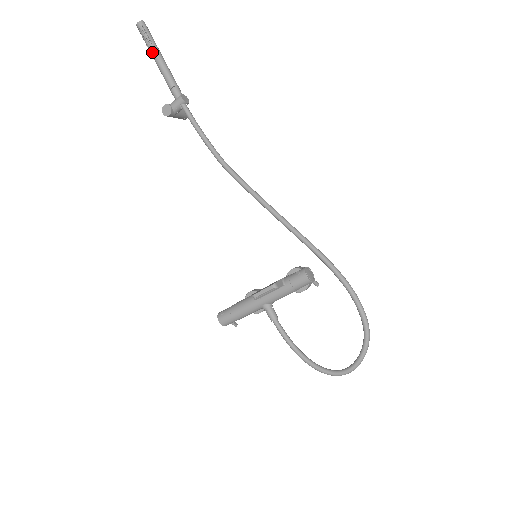
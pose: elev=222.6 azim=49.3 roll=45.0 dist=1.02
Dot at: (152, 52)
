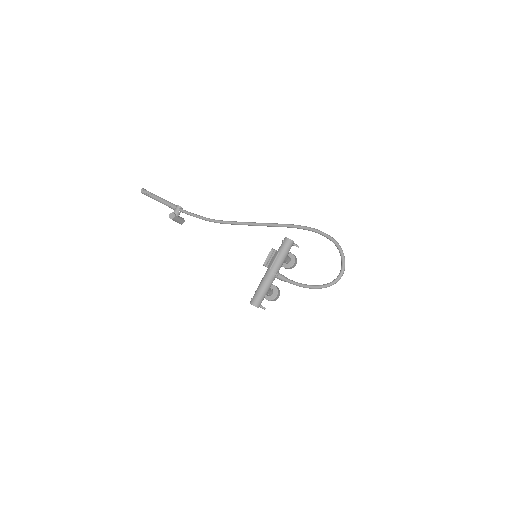
Dot at: (154, 197)
